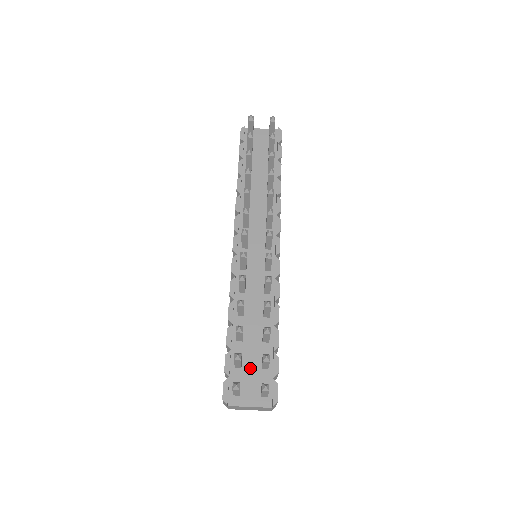
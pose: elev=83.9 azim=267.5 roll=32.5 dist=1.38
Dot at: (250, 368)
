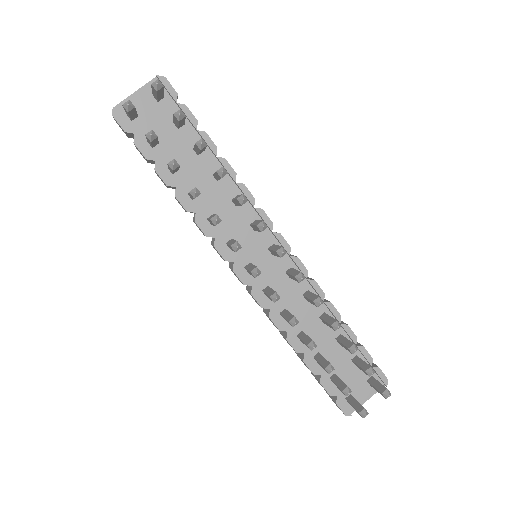
Dot at: (346, 373)
